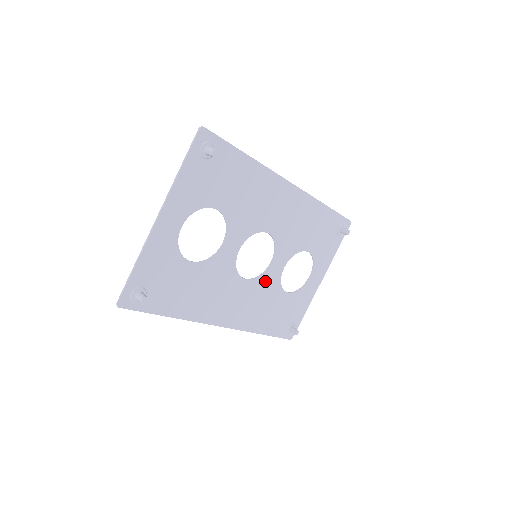
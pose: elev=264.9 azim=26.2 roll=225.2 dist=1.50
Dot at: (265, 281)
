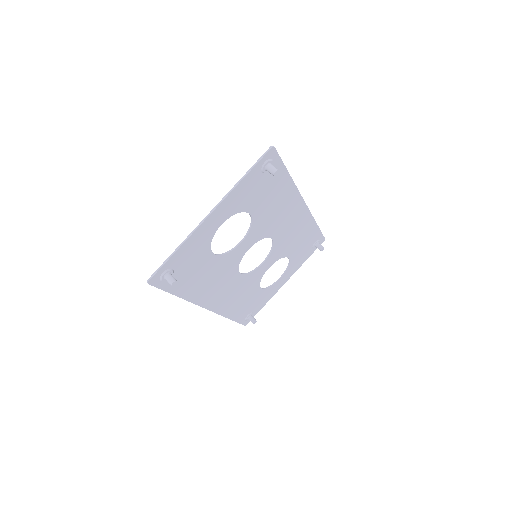
Dot at: (252, 277)
